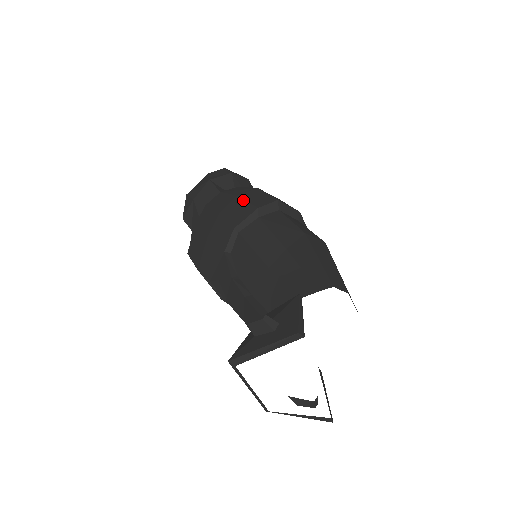
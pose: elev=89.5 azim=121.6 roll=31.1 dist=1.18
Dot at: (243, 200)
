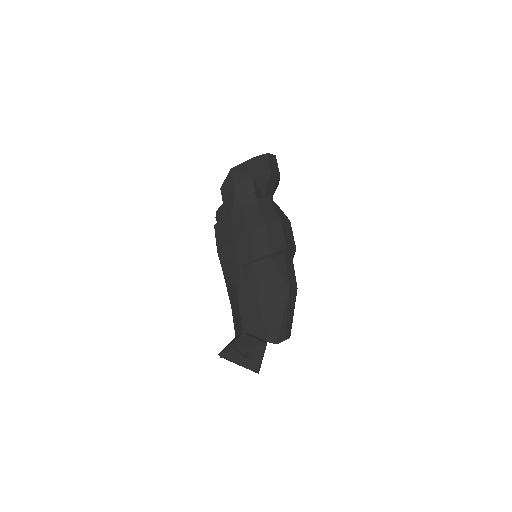
Dot at: (267, 235)
